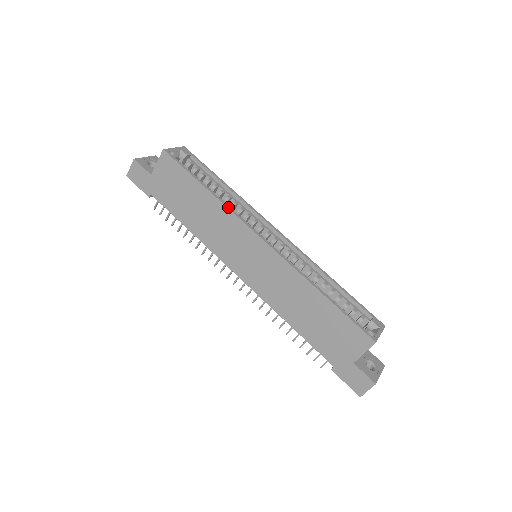
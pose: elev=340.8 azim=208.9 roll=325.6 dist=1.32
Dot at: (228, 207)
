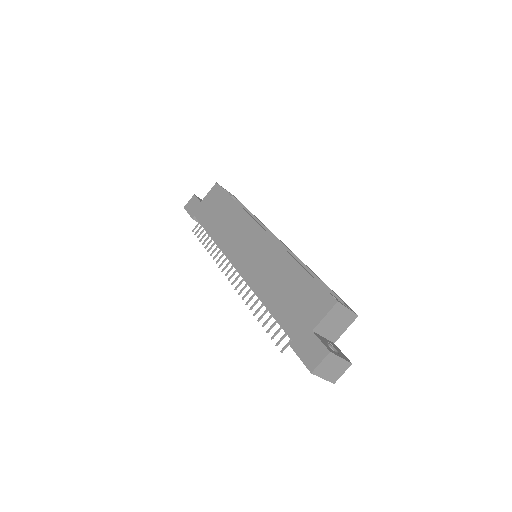
Dot at: (246, 211)
